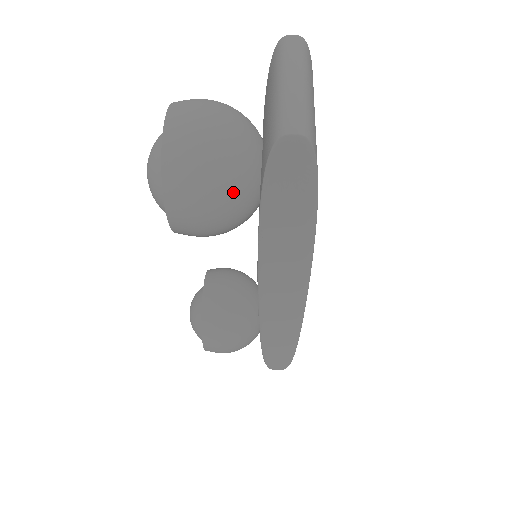
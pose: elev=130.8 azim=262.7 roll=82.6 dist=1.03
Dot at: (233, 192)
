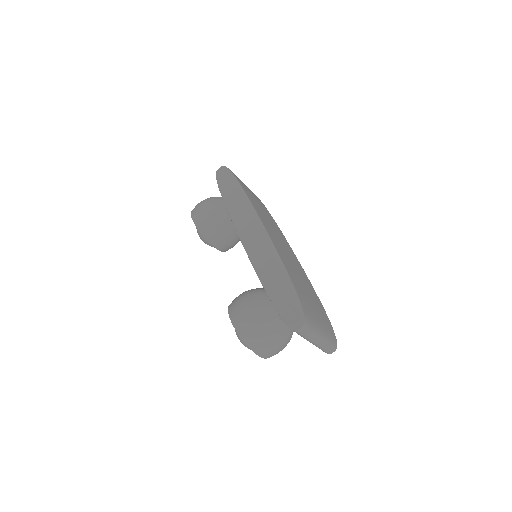
Dot at: occluded
